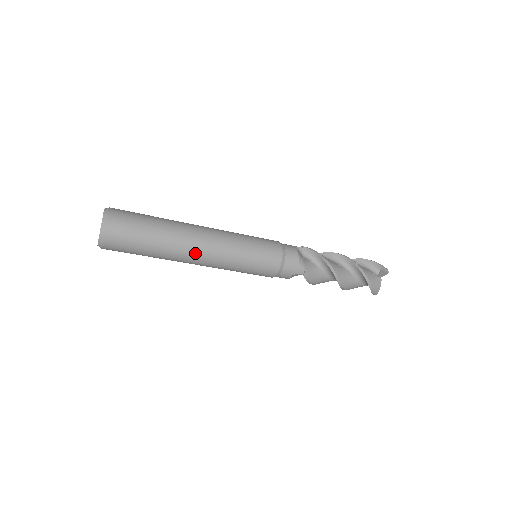
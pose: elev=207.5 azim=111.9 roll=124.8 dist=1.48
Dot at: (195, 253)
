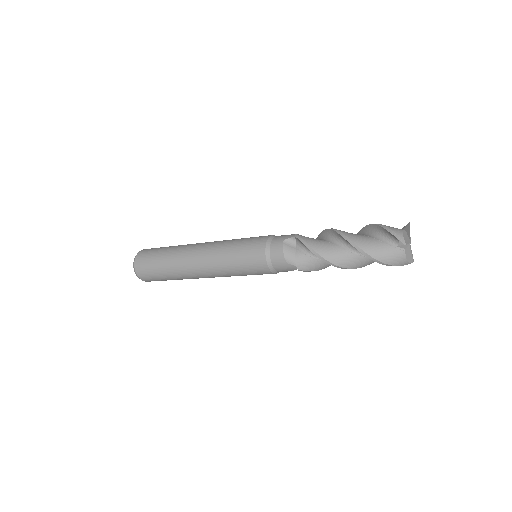
Dot at: (198, 275)
